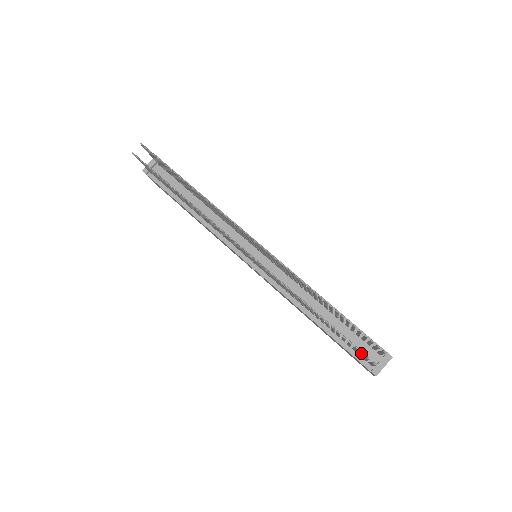
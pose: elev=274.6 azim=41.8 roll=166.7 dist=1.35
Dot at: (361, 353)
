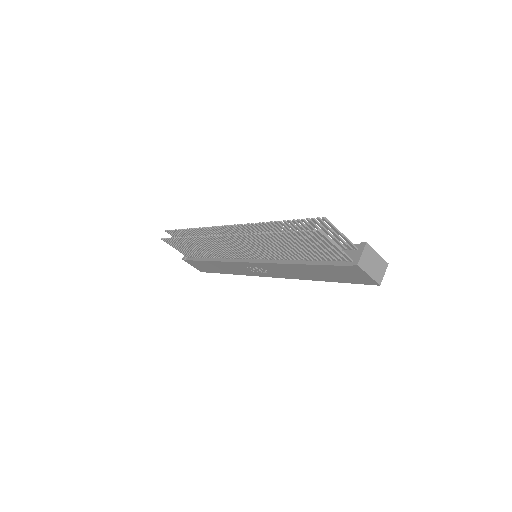
Dot at: (308, 233)
